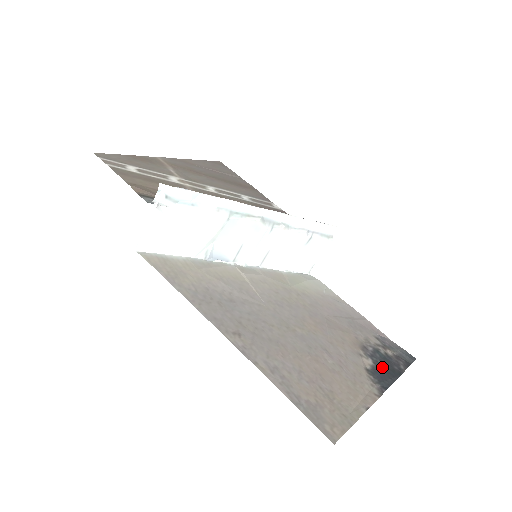
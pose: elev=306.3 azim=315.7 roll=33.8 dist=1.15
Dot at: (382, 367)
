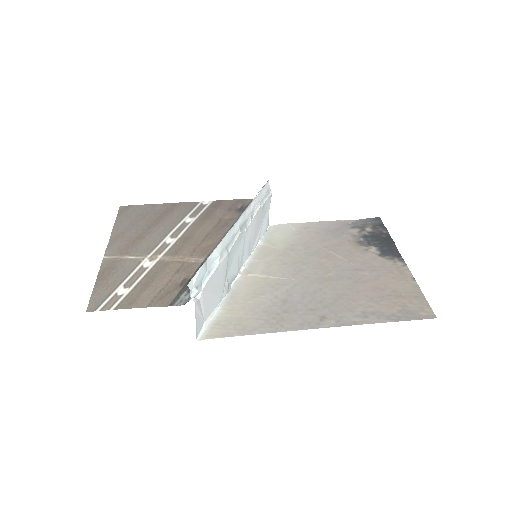
Dot at: (381, 244)
